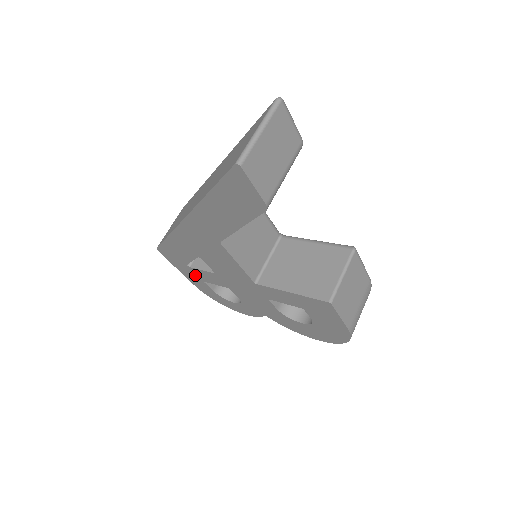
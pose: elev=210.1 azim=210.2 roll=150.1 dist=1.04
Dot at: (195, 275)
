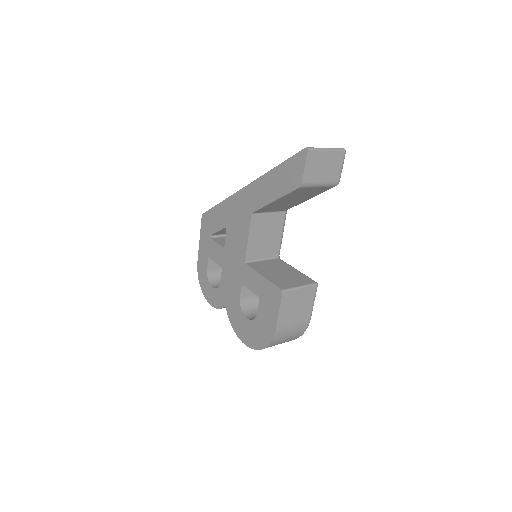
Dot at: (208, 249)
